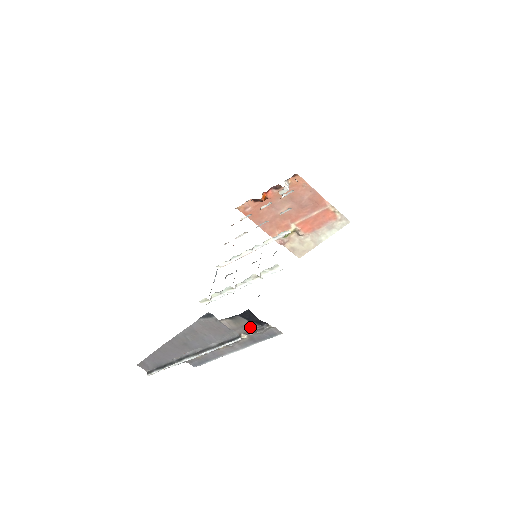
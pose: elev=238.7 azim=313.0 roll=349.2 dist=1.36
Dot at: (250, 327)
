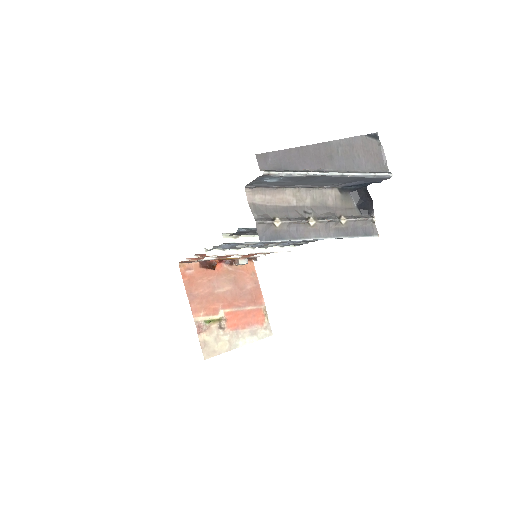
Dot at: (354, 212)
